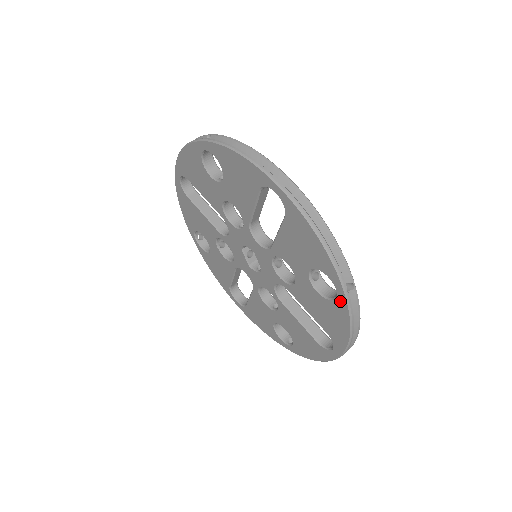
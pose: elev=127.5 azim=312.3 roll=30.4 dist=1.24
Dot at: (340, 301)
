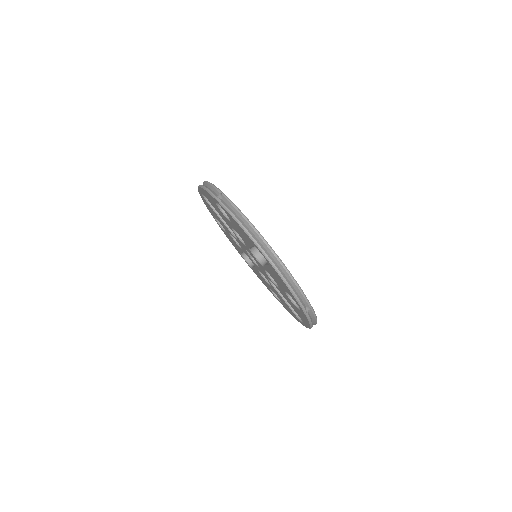
Dot at: (303, 314)
